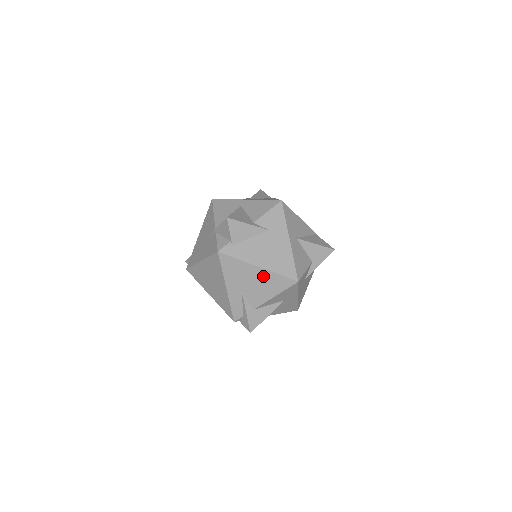
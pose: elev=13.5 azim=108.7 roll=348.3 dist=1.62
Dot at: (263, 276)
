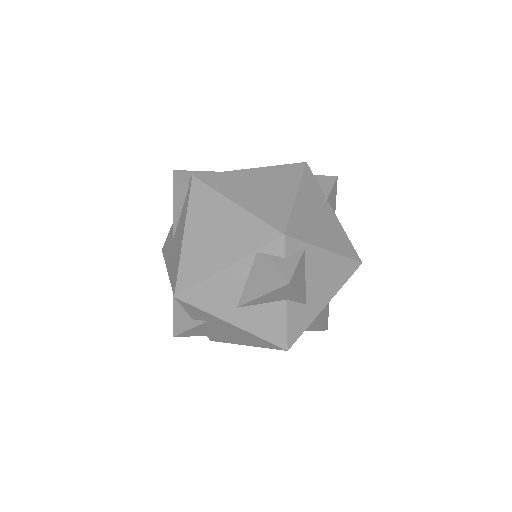
Dot at: occluded
